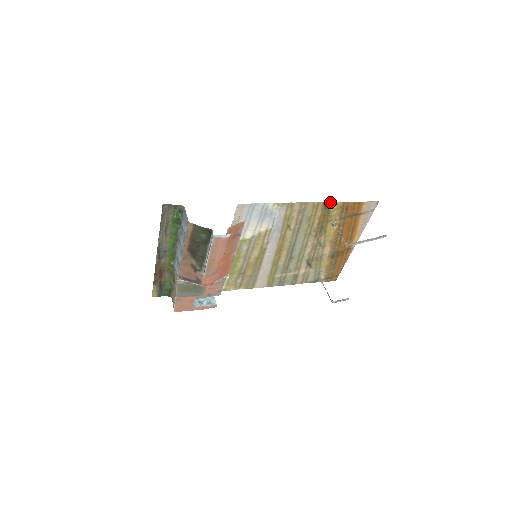
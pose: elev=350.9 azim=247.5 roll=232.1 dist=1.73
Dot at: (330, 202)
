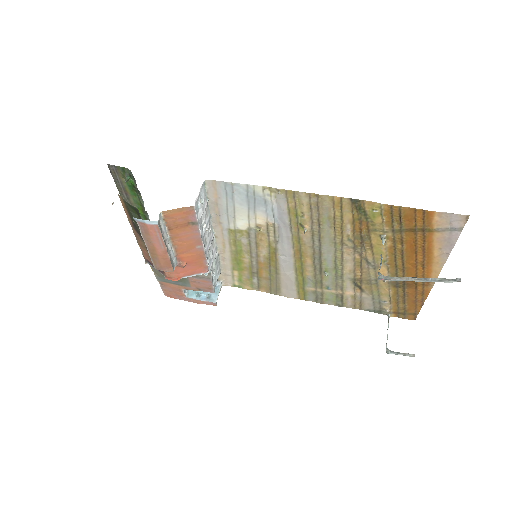
Dot at: (364, 201)
